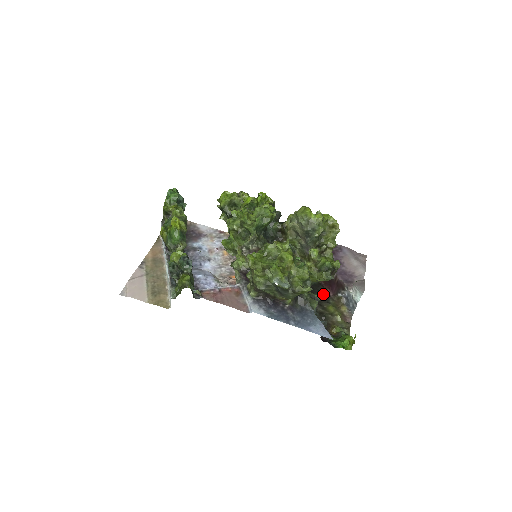
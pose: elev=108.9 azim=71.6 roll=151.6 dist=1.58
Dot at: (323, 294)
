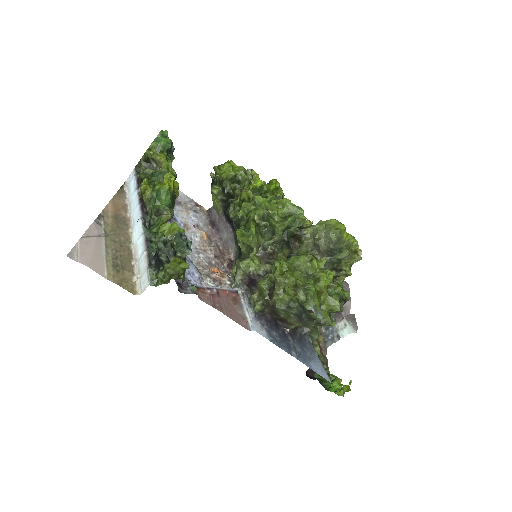
Dot at: occluded
